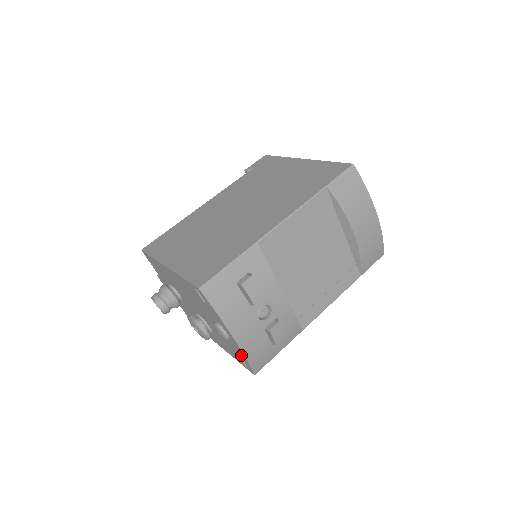
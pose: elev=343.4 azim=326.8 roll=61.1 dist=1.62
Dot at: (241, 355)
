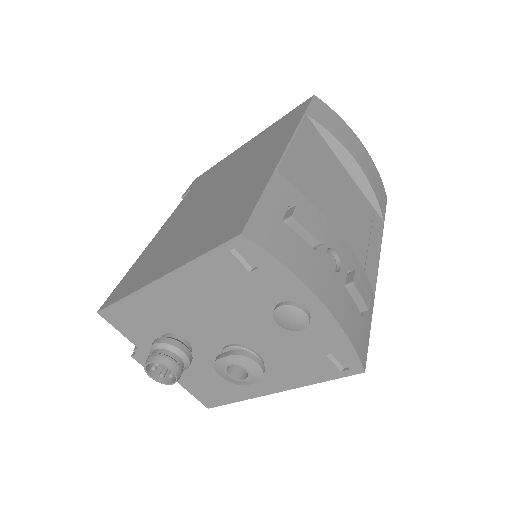
Dot at: (335, 343)
